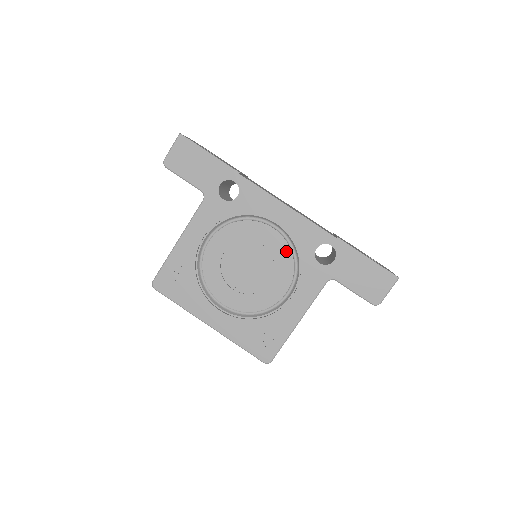
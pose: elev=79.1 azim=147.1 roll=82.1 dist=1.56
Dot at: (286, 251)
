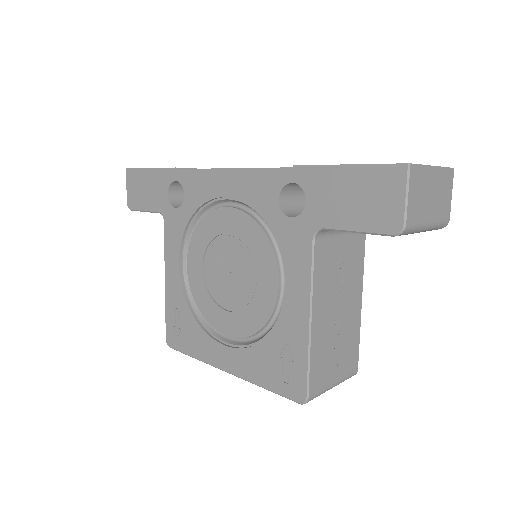
Dot at: (253, 227)
